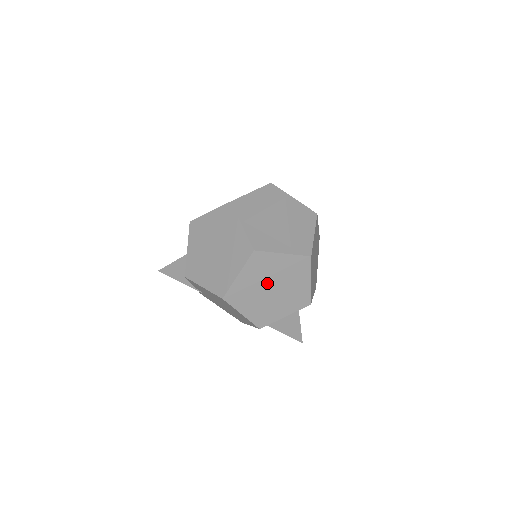
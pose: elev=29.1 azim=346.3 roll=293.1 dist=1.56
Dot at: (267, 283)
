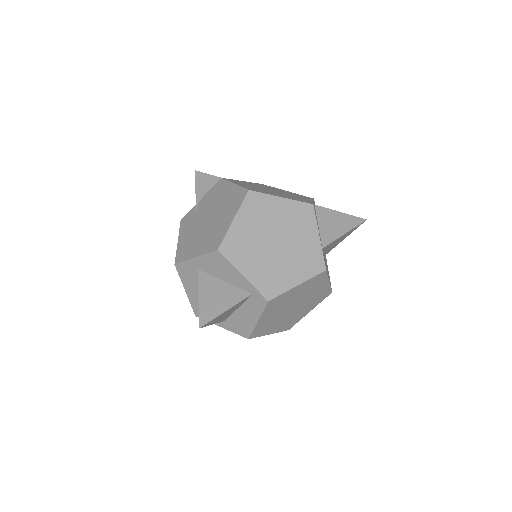
Dot at: (281, 233)
